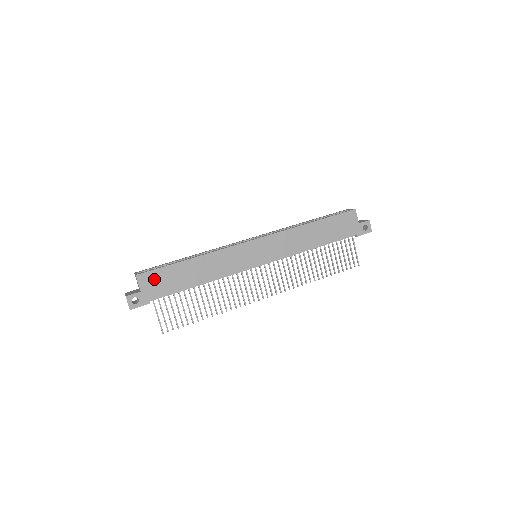
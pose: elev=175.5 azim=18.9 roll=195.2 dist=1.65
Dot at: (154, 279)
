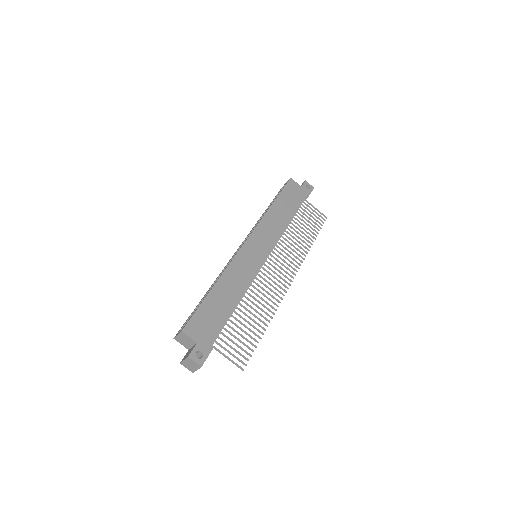
Dot at: (199, 324)
